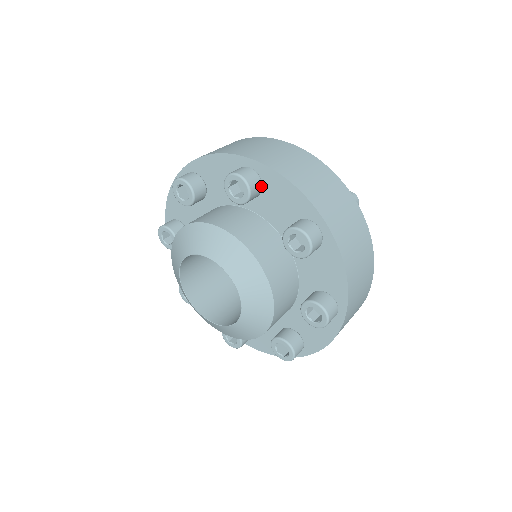
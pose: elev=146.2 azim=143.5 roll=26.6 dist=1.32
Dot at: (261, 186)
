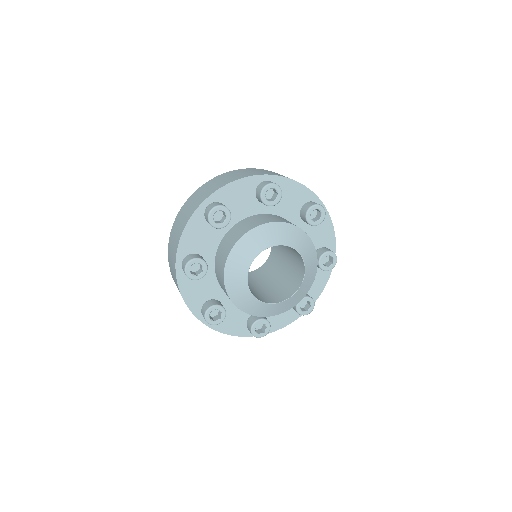
Dot at: occluded
